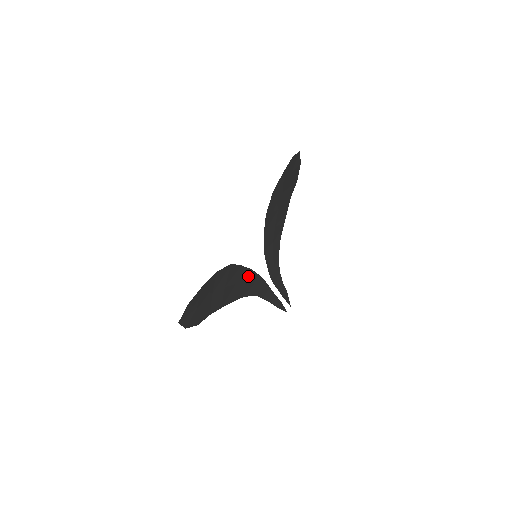
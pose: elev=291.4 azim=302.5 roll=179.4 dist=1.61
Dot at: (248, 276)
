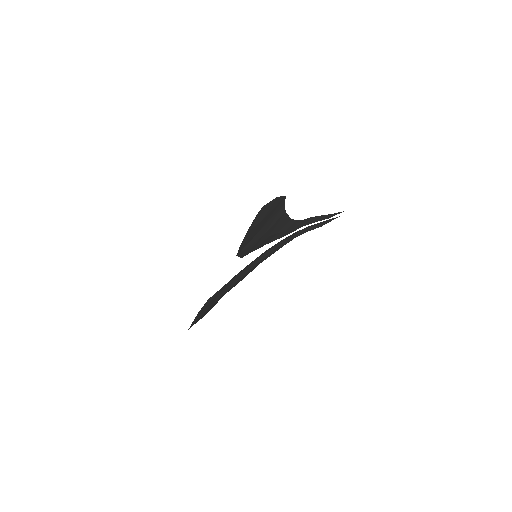
Dot at: (256, 261)
